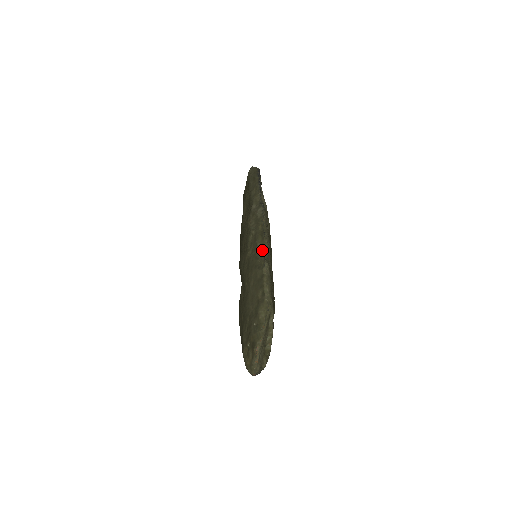
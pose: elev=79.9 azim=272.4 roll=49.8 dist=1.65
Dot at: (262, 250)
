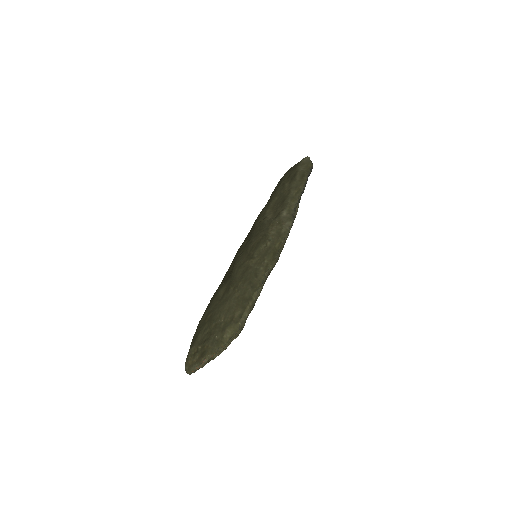
Dot at: (265, 271)
